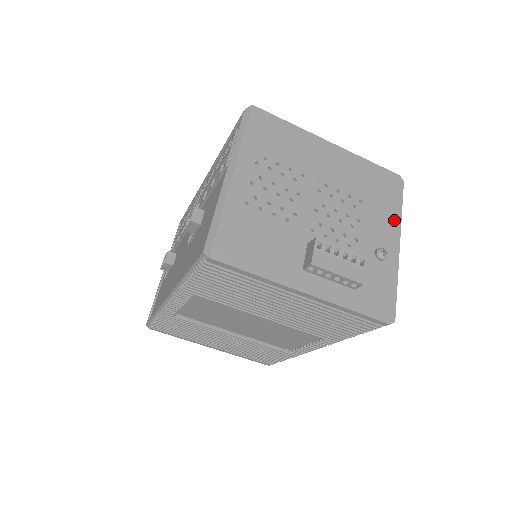
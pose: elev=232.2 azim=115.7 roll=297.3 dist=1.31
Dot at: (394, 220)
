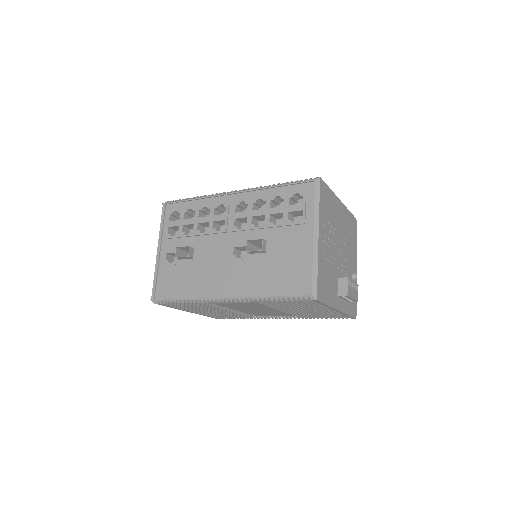
Dot at: (355, 251)
